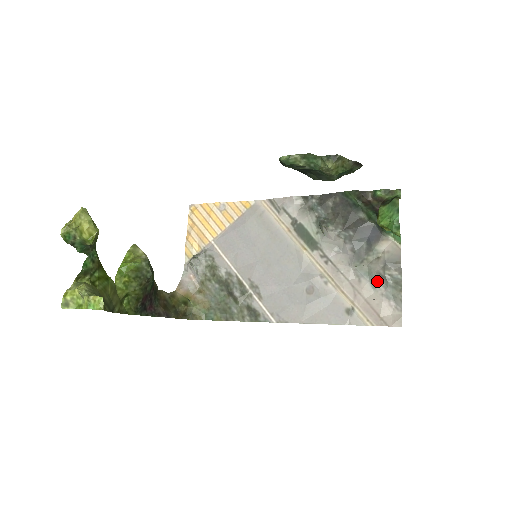
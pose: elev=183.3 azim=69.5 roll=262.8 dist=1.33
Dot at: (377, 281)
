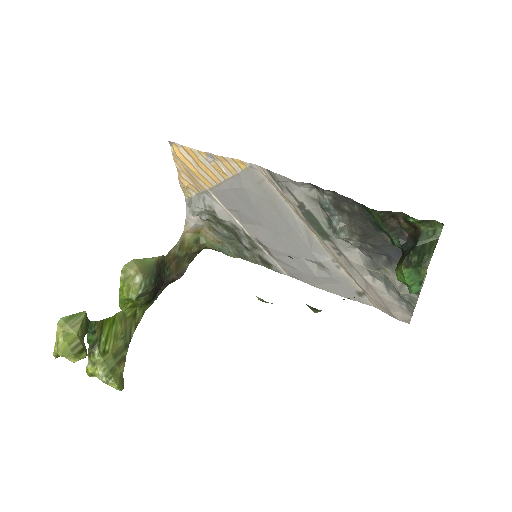
Dot at: (392, 289)
